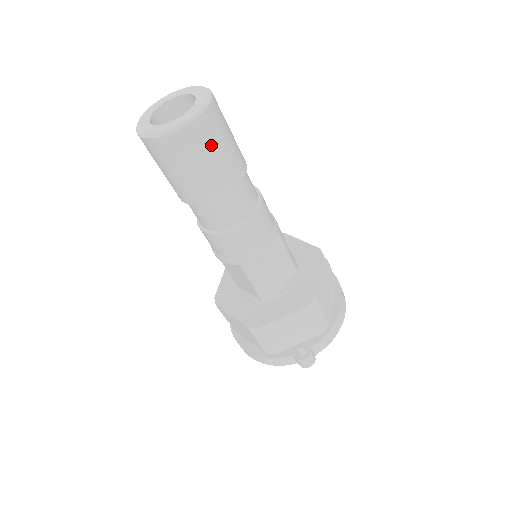
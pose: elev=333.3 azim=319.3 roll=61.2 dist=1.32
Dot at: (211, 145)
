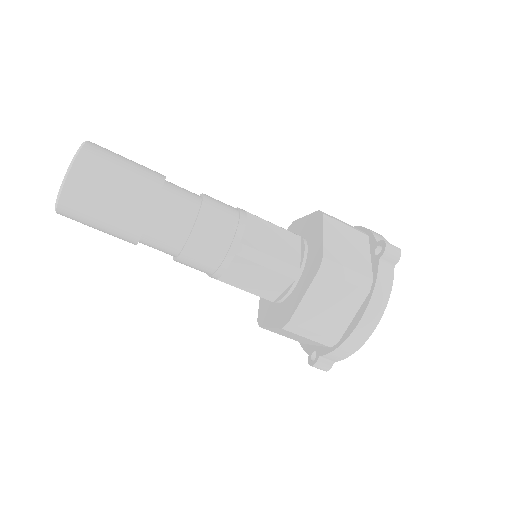
Dot at: (88, 216)
